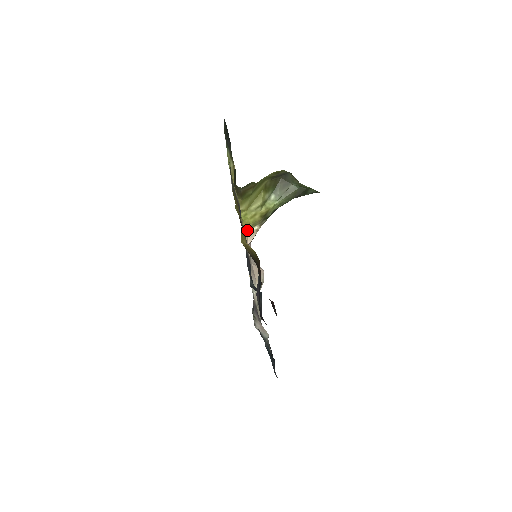
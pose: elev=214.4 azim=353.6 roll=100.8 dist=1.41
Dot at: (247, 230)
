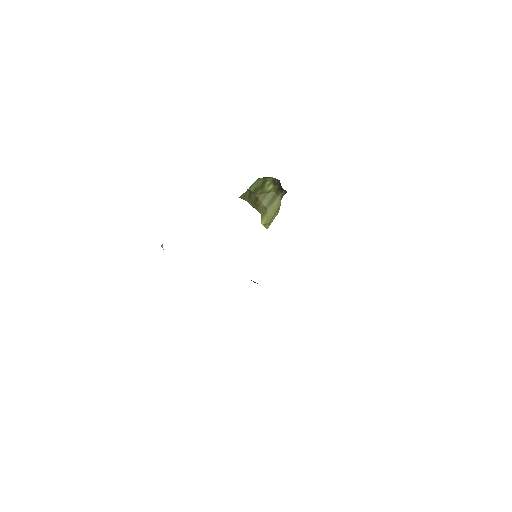
Dot at: occluded
